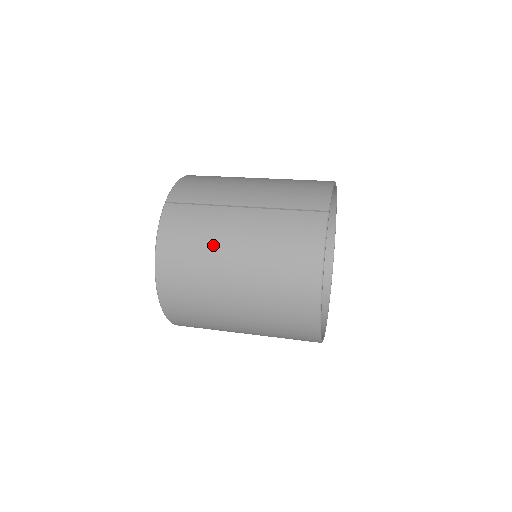
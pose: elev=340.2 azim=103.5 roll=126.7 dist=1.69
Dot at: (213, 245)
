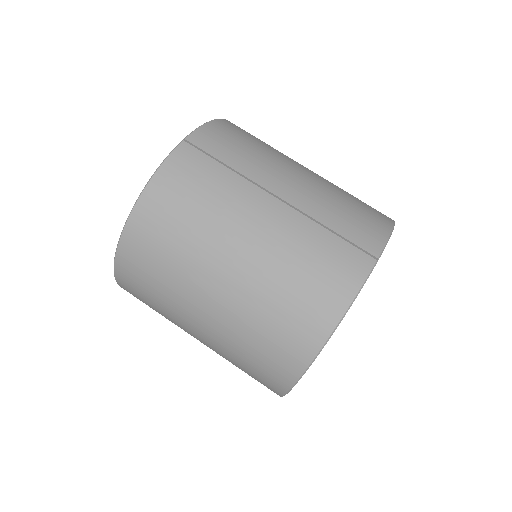
Dot at: (217, 225)
